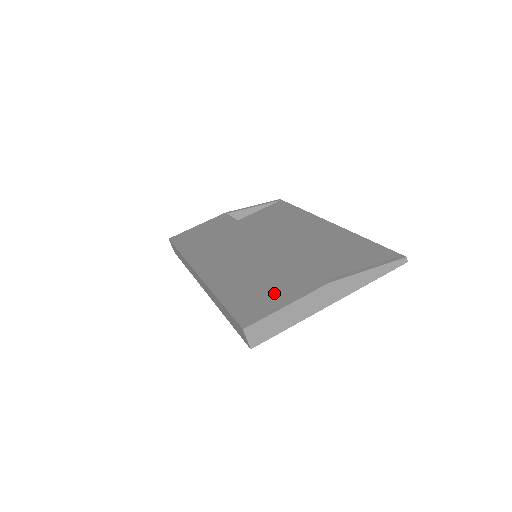
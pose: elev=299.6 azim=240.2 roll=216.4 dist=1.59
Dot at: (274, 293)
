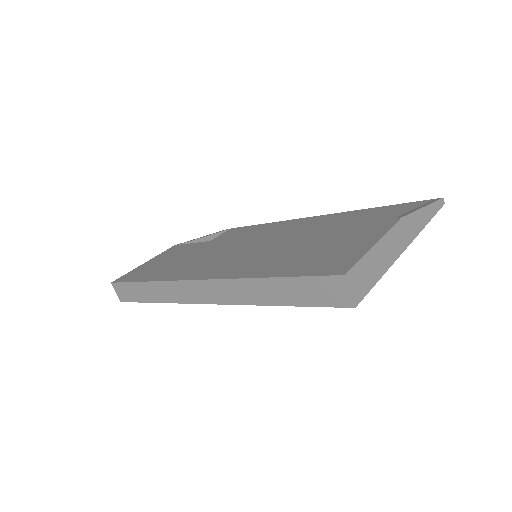
Dot at: (341, 245)
